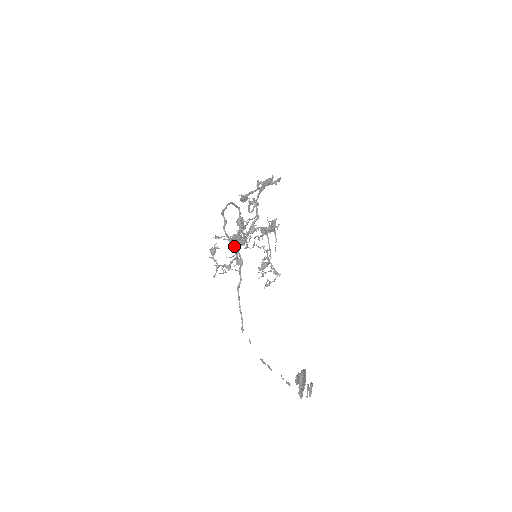
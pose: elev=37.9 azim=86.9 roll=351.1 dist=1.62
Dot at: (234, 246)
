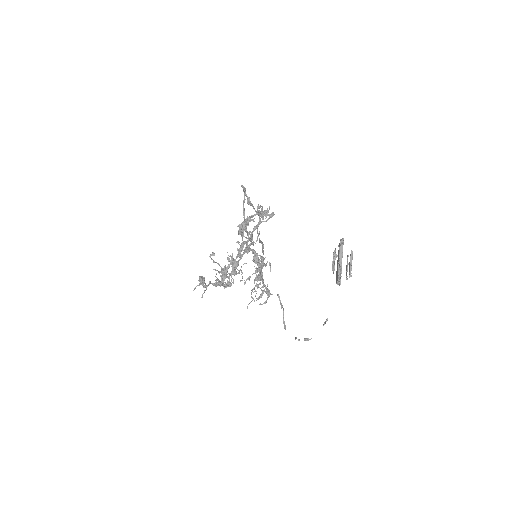
Dot at: (252, 205)
